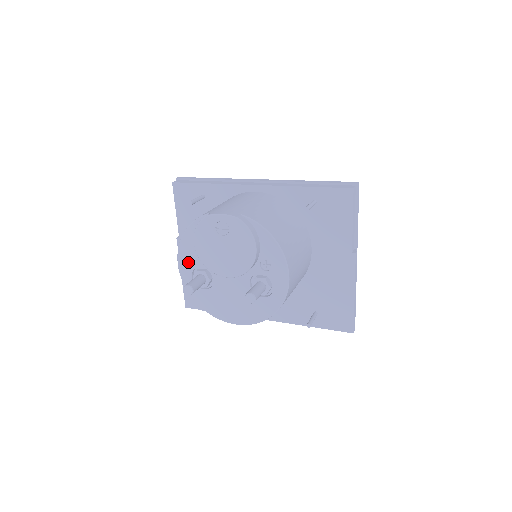
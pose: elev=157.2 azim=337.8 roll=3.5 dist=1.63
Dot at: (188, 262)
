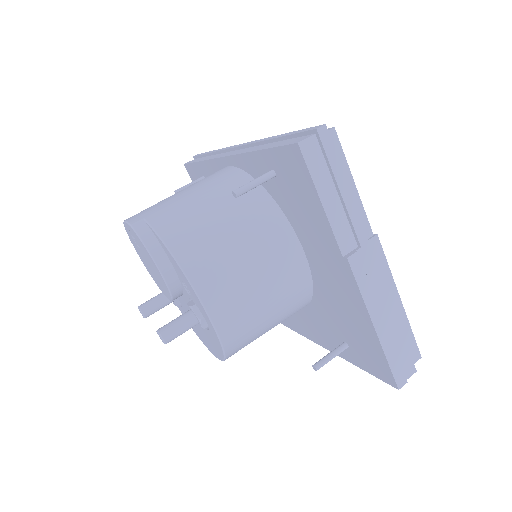
Dot at: occluded
